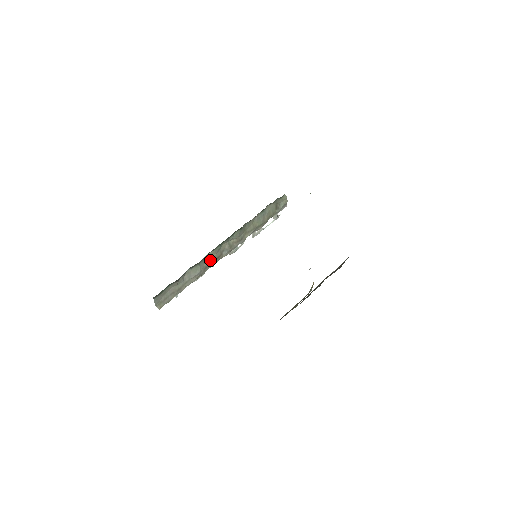
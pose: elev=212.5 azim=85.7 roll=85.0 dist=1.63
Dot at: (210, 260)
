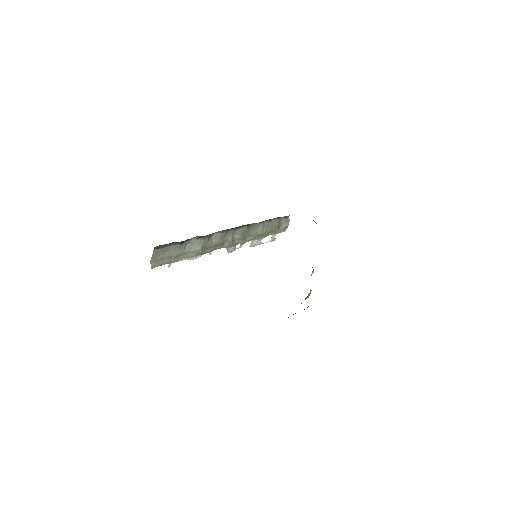
Dot at: (212, 243)
